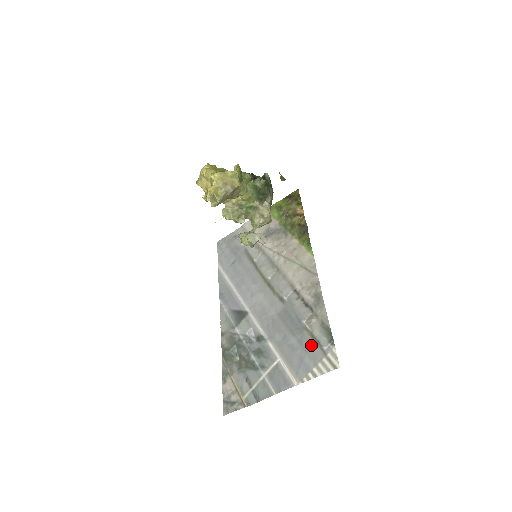
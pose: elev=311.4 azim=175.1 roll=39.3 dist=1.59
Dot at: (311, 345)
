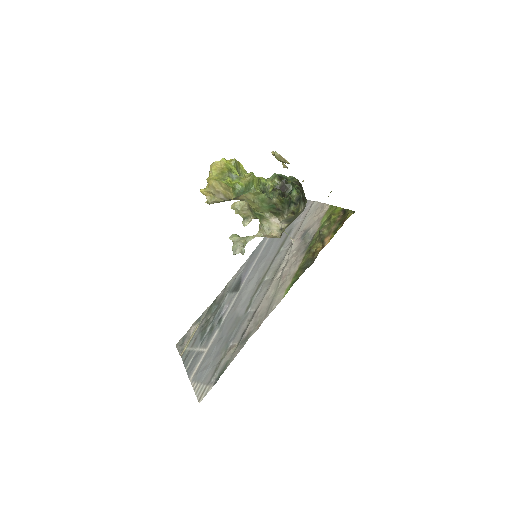
Dot at: (214, 366)
